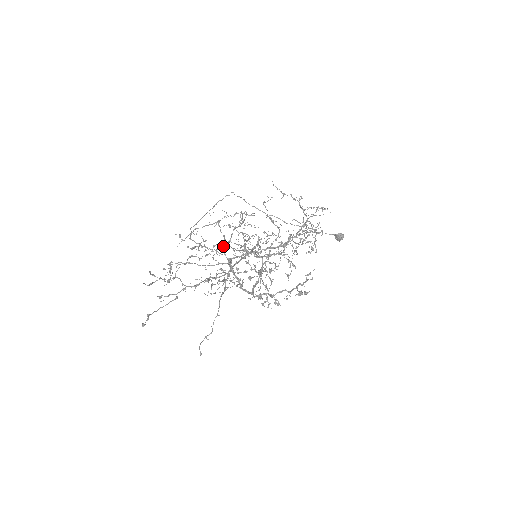
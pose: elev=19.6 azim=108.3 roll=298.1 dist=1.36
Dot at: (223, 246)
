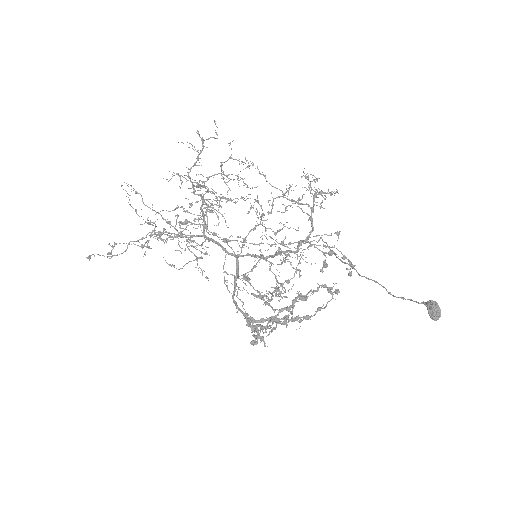
Dot at: (242, 247)
